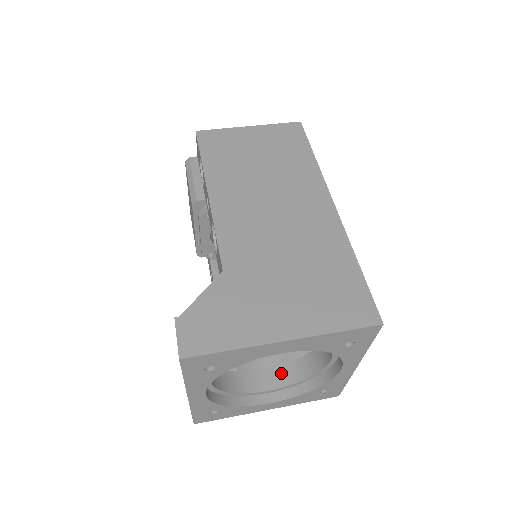
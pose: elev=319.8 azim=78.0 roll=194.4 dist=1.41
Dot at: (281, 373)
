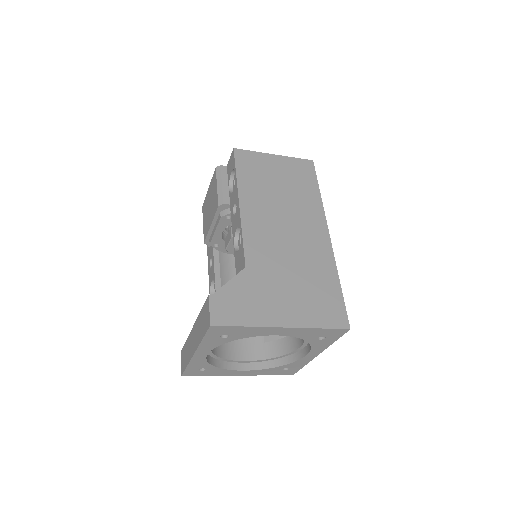
Dot at: (257, 350)
